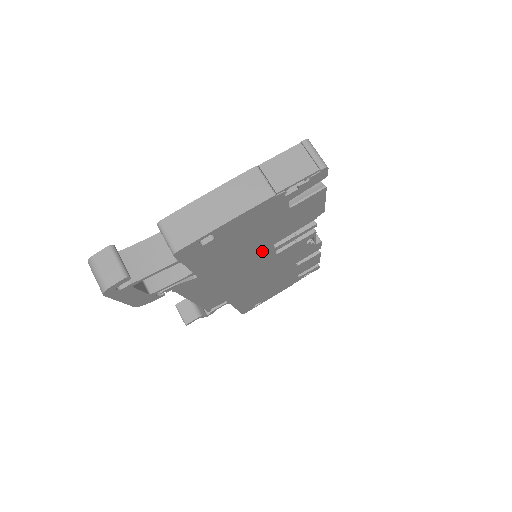
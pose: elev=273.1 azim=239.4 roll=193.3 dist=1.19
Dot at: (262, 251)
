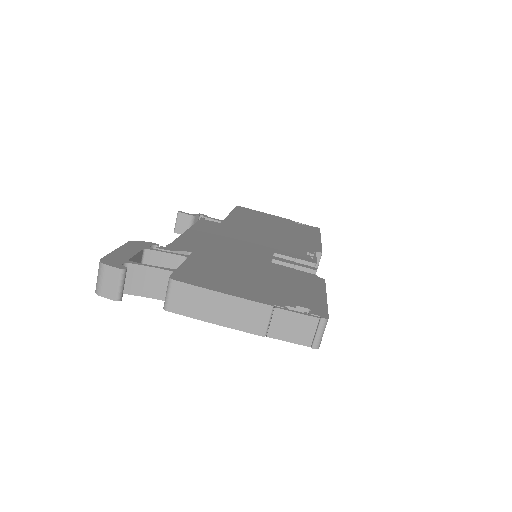
Dot at: occluded
